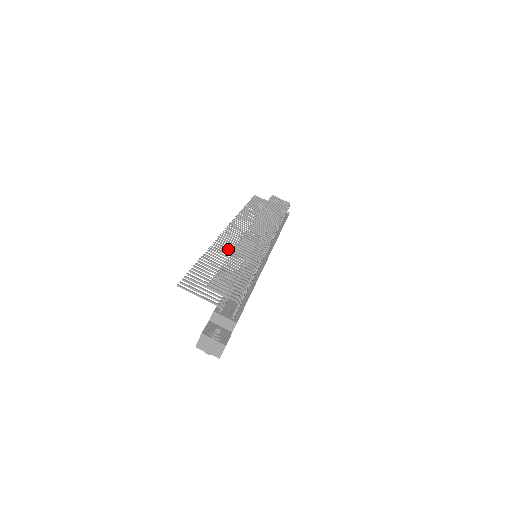
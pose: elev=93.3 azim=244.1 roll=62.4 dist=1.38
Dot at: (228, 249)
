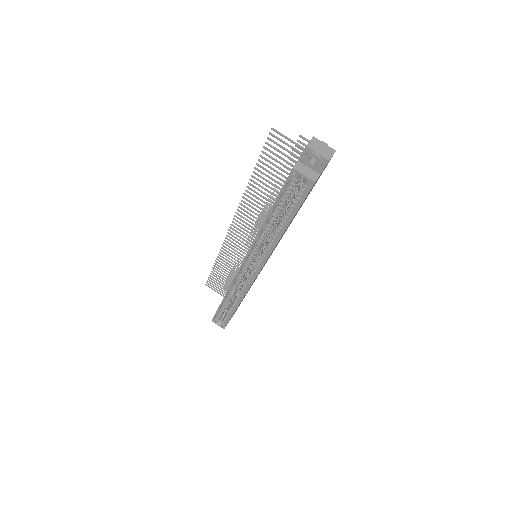
Dot at: (254, 208)
